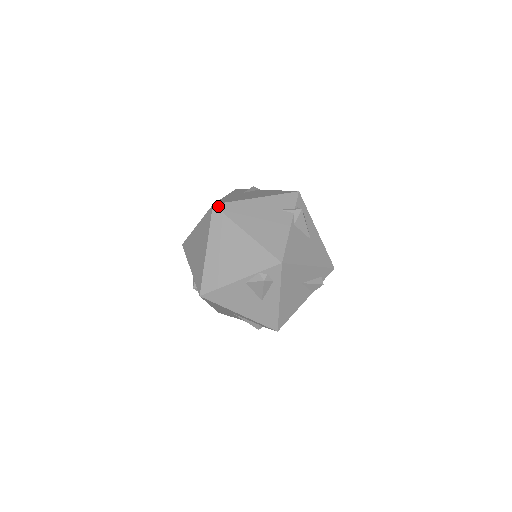
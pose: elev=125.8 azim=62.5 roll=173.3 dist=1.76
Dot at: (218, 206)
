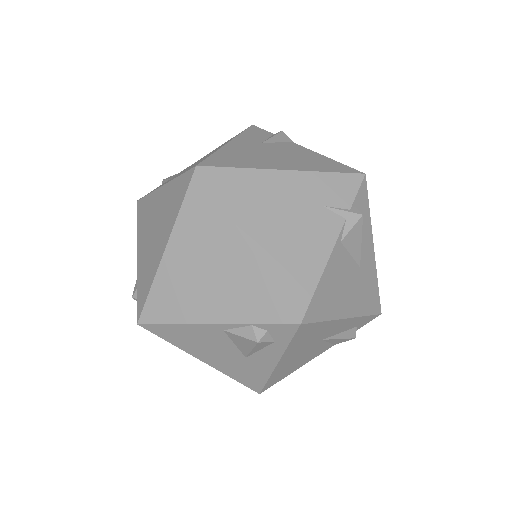
Dot at: (205, 172)
